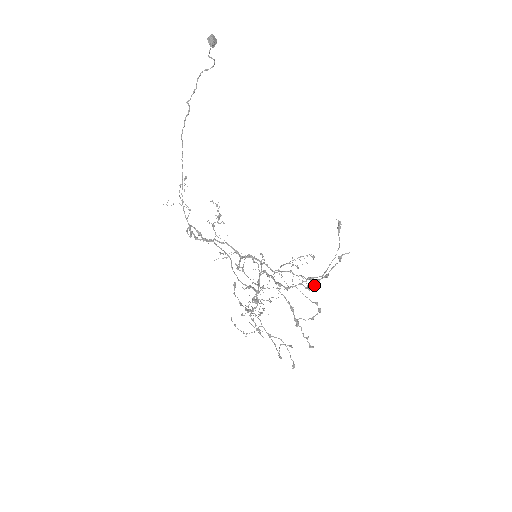
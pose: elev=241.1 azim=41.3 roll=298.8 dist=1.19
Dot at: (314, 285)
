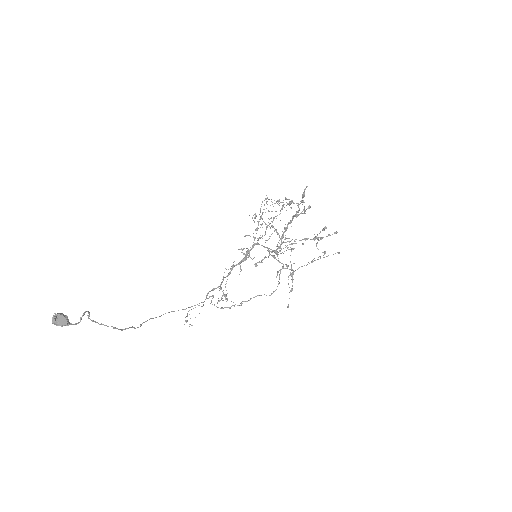
Dot at: (299, 210)
